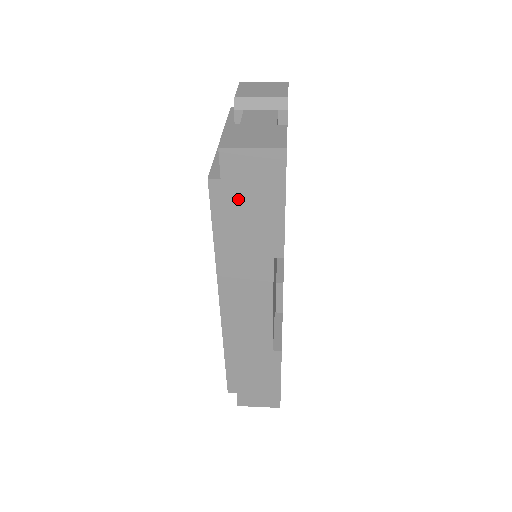
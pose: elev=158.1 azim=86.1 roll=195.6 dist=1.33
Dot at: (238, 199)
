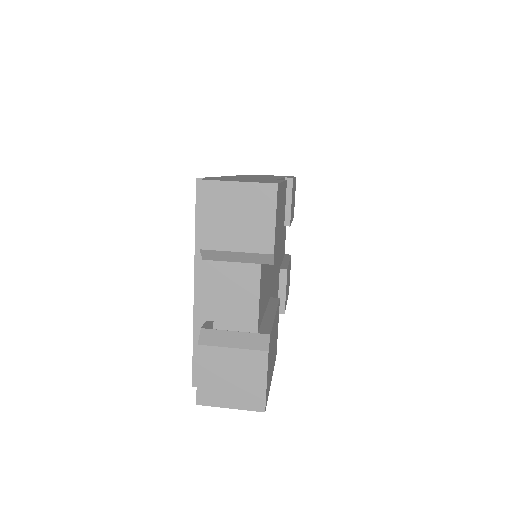
Dot at: occluded
